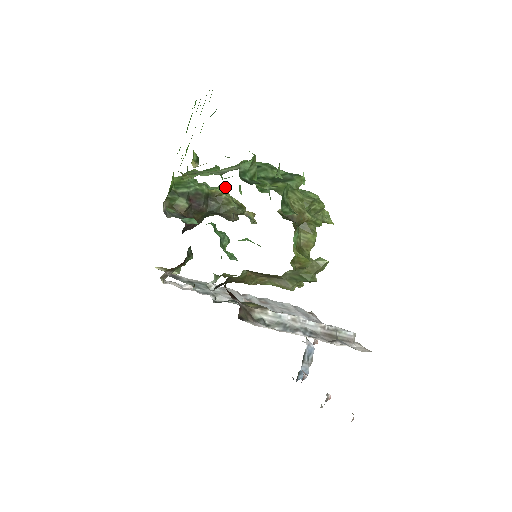
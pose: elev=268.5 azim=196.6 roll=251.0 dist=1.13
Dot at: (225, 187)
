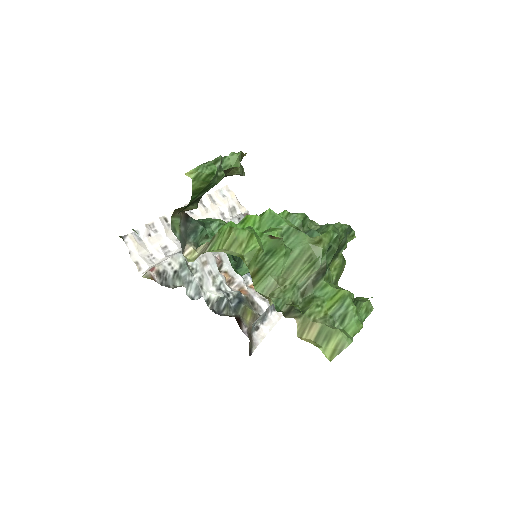
Dot at: (240, 154)
